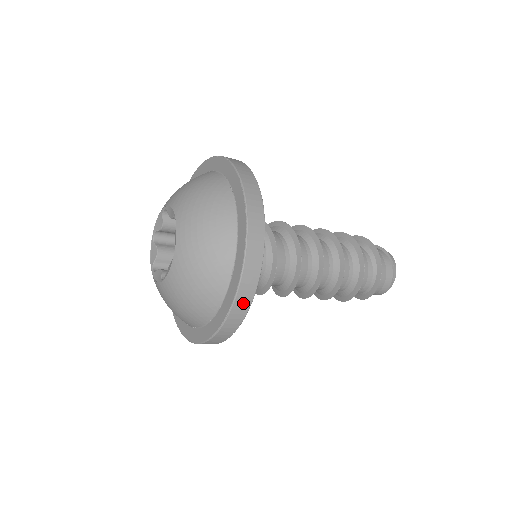
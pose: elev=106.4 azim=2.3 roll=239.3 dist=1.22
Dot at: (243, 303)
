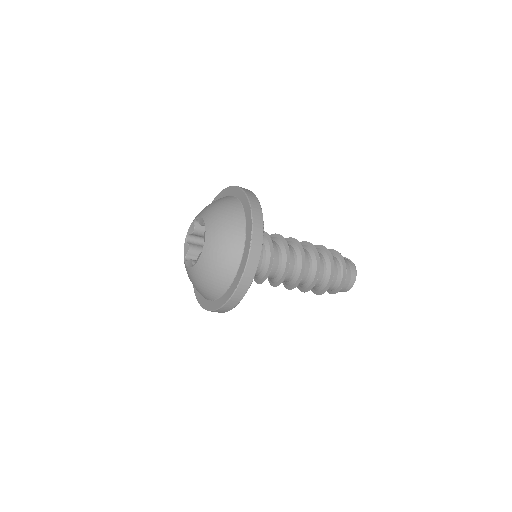
Dot at: (257, 212)
